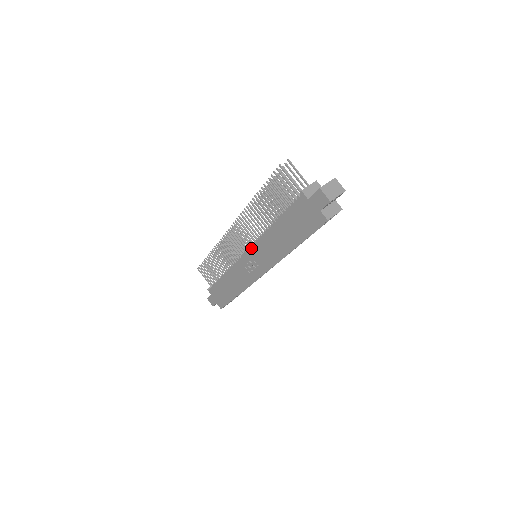
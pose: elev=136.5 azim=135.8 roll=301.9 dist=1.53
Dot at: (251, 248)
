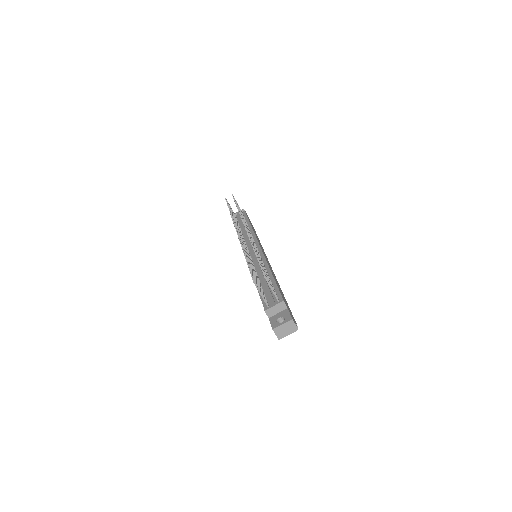
Dot at: occluded
